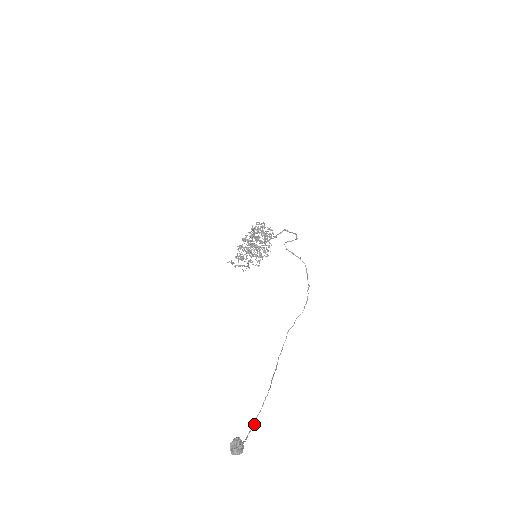
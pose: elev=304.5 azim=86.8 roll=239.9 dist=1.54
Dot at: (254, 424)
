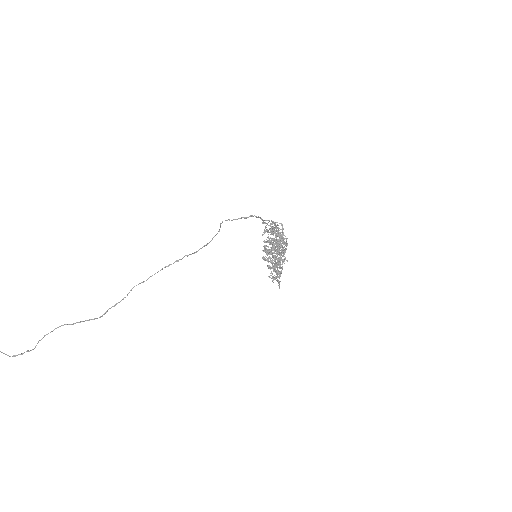
Dot at: (32, 349)
